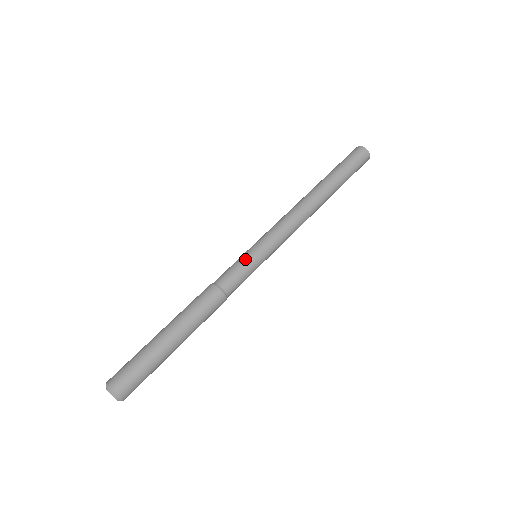
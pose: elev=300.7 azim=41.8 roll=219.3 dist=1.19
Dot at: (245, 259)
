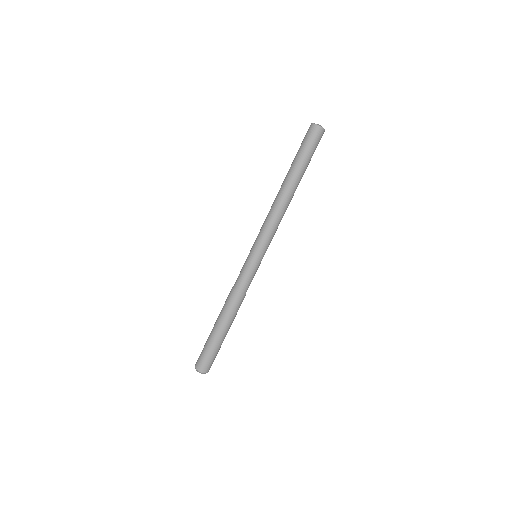
Dot at: (247, 264)
